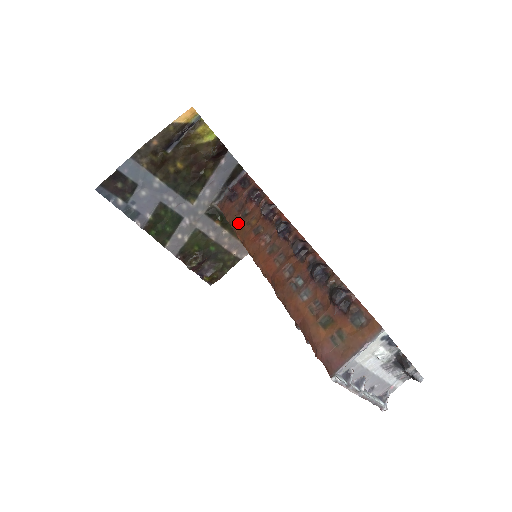
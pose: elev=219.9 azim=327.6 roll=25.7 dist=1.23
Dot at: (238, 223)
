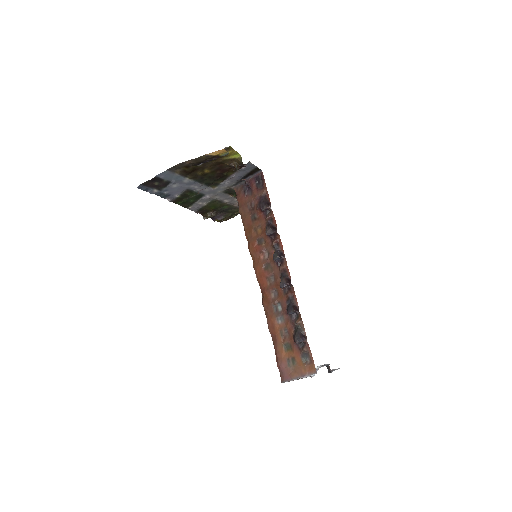
Dot at: (247, 223)
